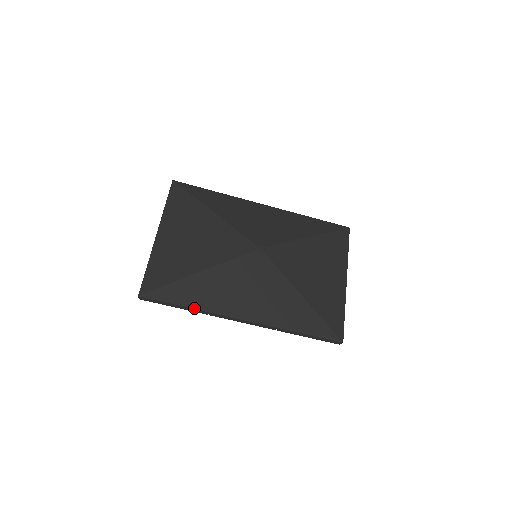
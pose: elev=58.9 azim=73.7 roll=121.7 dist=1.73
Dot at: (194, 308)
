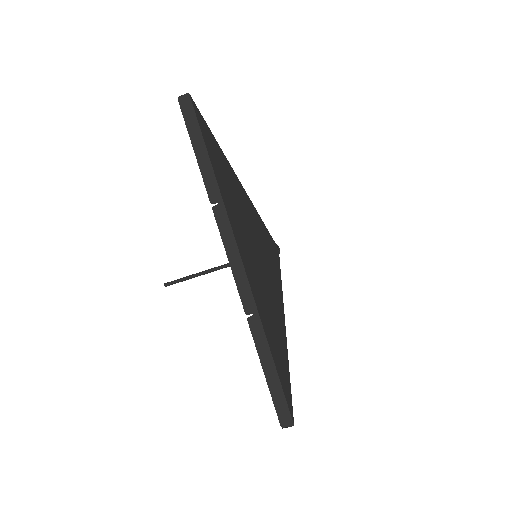
Dot at: (216, 177)
